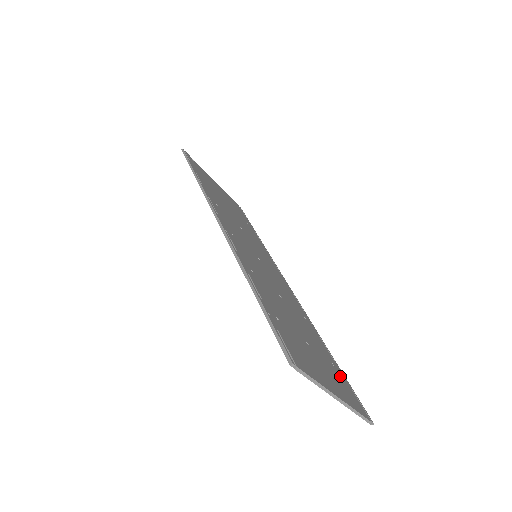
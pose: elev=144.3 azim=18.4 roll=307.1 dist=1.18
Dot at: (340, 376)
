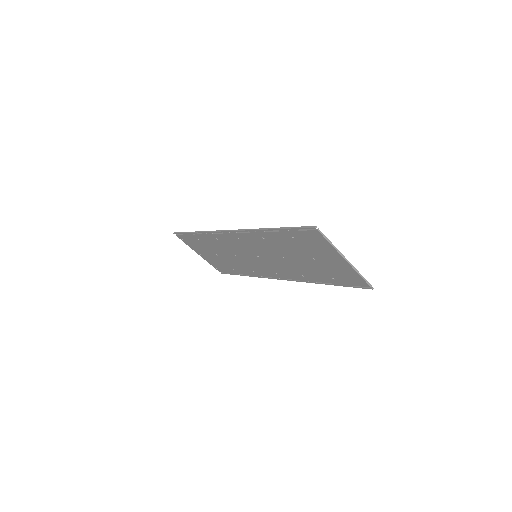
Dot at: (341, 278)
